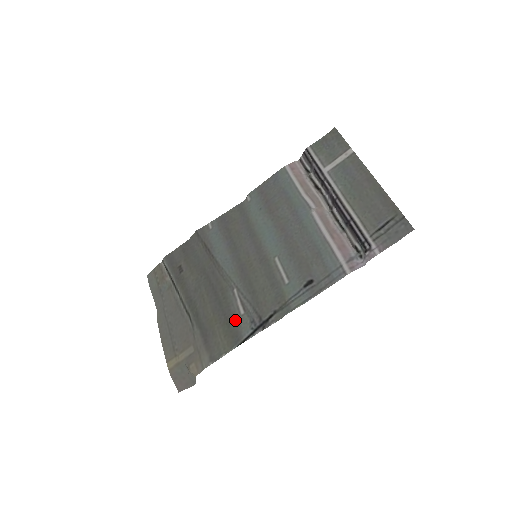
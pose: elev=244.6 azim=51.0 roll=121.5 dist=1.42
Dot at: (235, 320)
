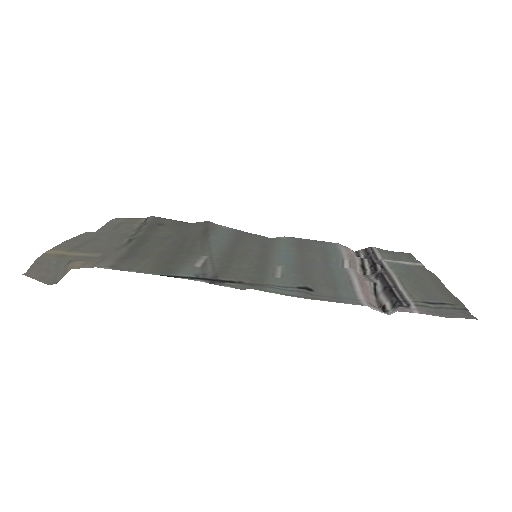
Dot at: (182, 264)
